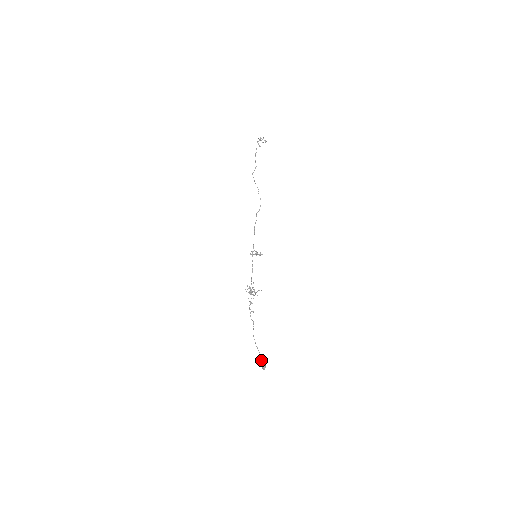
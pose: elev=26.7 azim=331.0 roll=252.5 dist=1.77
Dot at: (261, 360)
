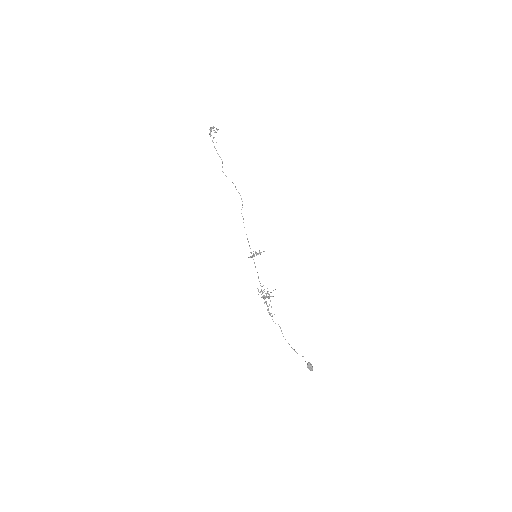
Dot at: occluded
